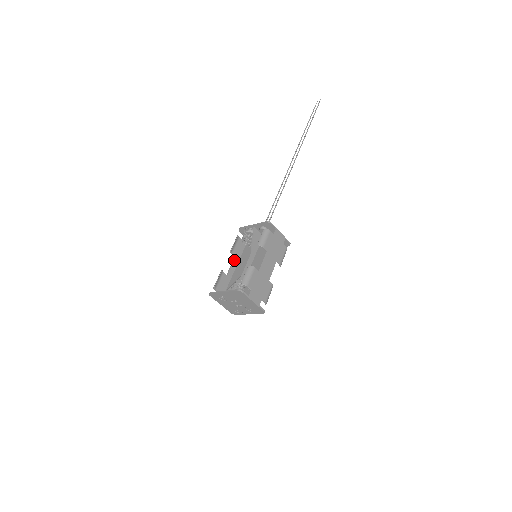
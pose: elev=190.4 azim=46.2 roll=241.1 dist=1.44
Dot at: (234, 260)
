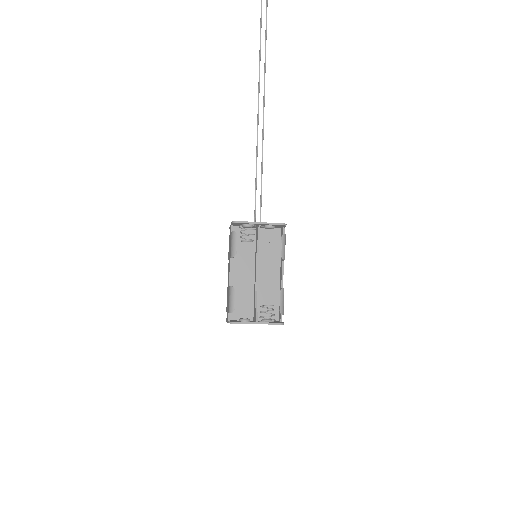
Dot at: (231, 263)
